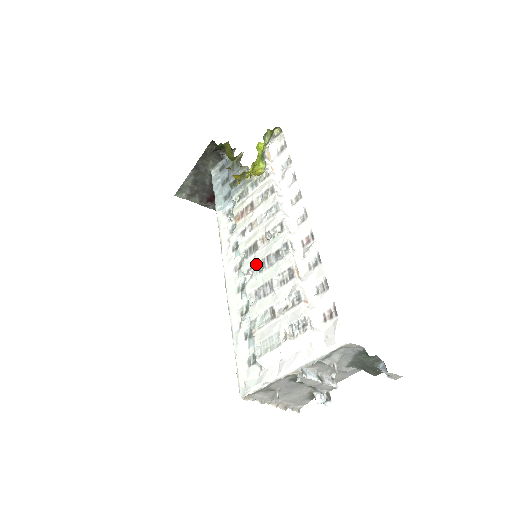
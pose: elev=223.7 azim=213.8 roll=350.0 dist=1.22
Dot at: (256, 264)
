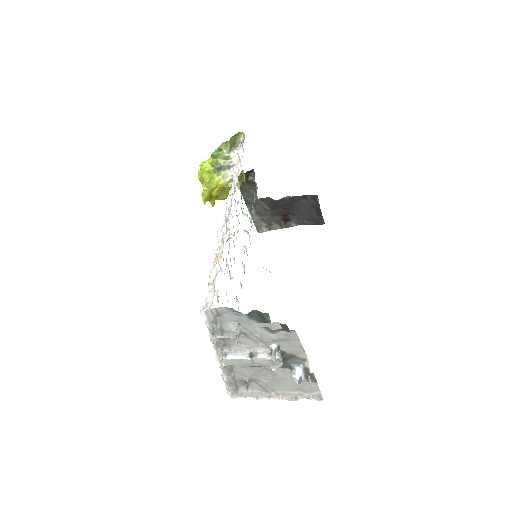
Dot at: occluded
